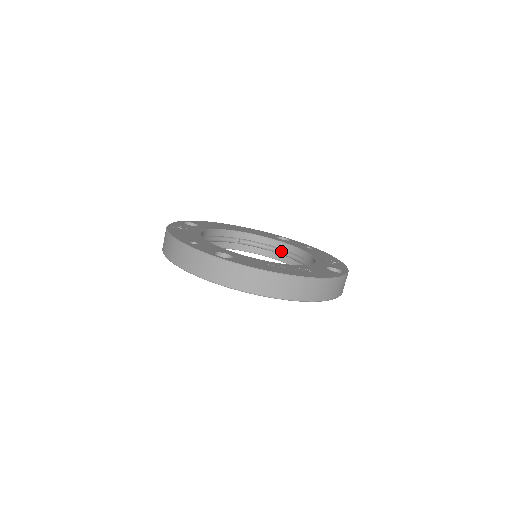
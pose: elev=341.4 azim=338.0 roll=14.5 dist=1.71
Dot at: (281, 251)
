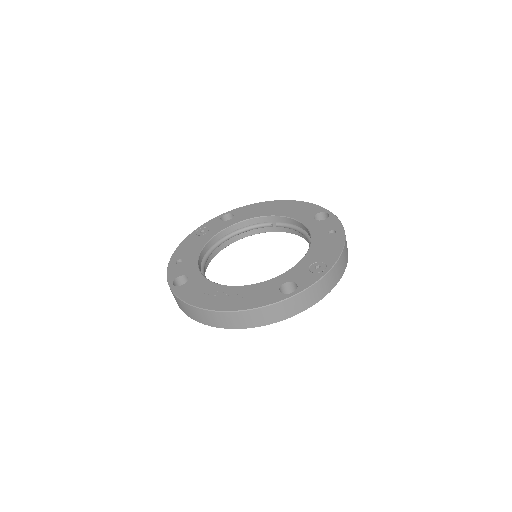
Dot at: (306, 237)
